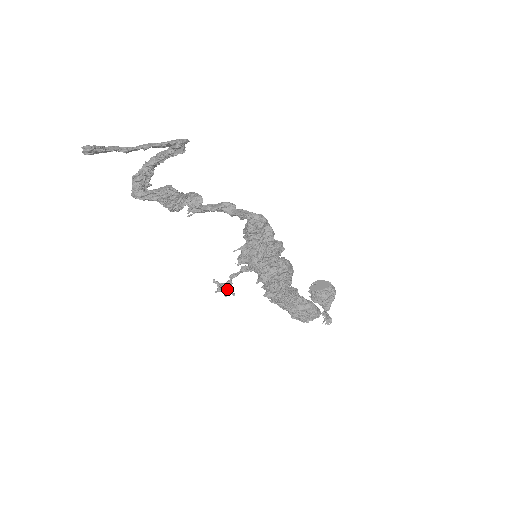
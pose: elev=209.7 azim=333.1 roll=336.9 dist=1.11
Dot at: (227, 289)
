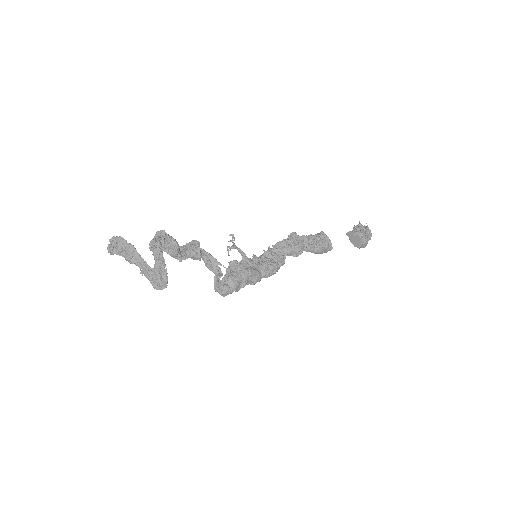
Dot at: (230, 248)
